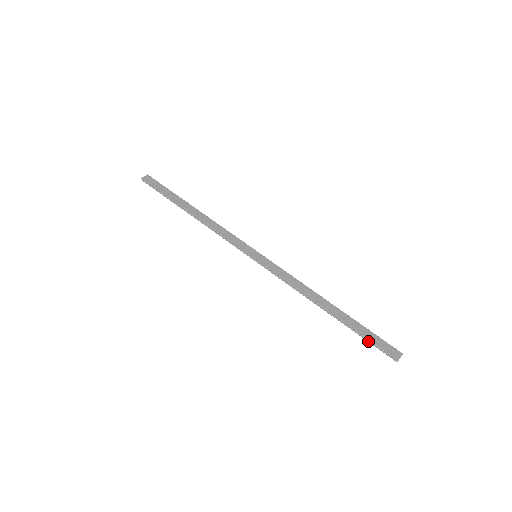
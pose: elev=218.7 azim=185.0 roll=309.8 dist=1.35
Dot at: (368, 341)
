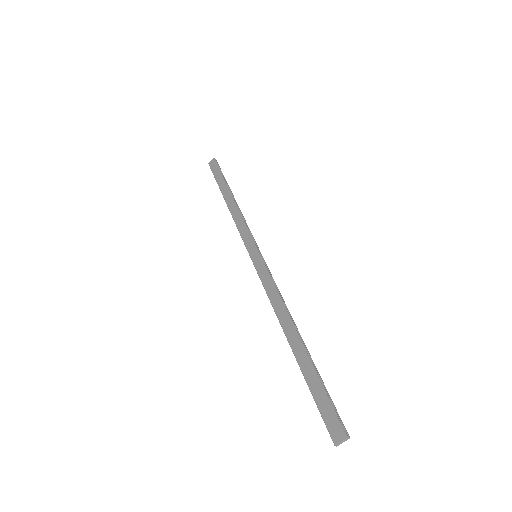
Dot at: (315, 400)
